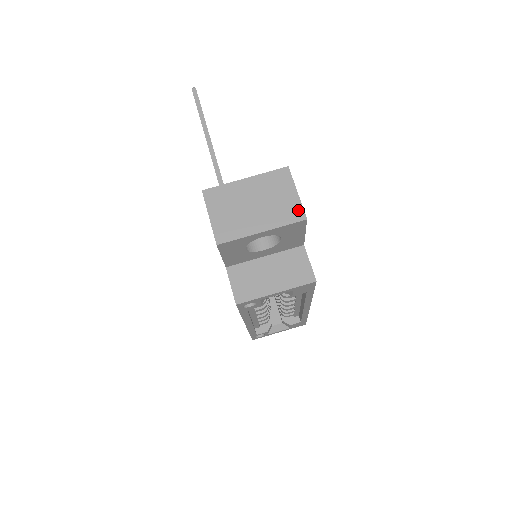
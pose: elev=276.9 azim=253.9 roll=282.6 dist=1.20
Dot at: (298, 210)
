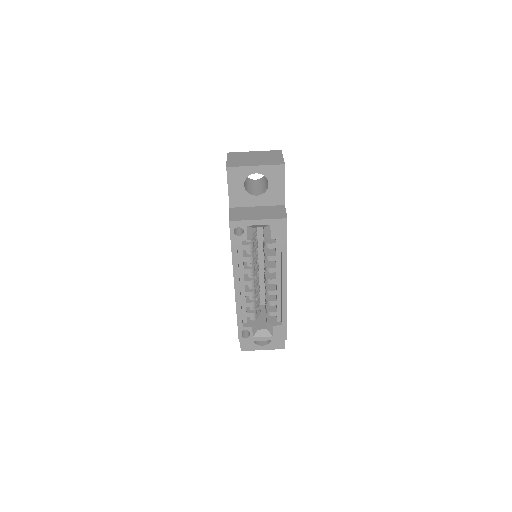
Dot at: (281, 161)
